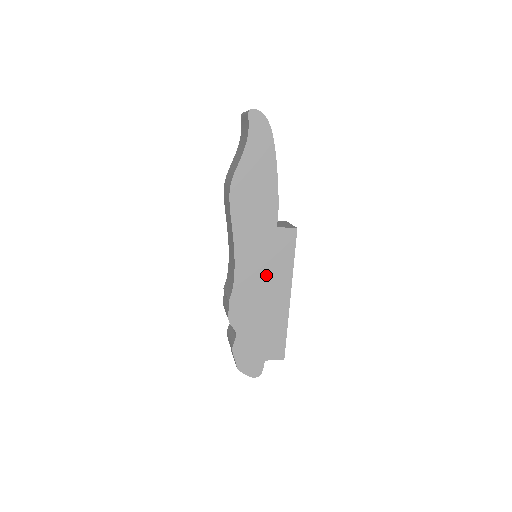
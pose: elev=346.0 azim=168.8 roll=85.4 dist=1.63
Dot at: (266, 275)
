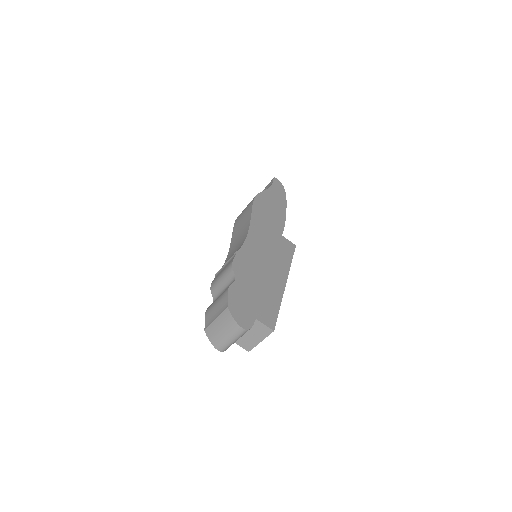
Dot at: (269, 256)
